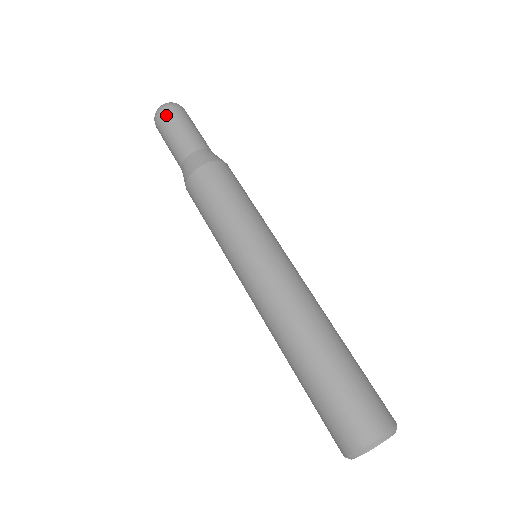
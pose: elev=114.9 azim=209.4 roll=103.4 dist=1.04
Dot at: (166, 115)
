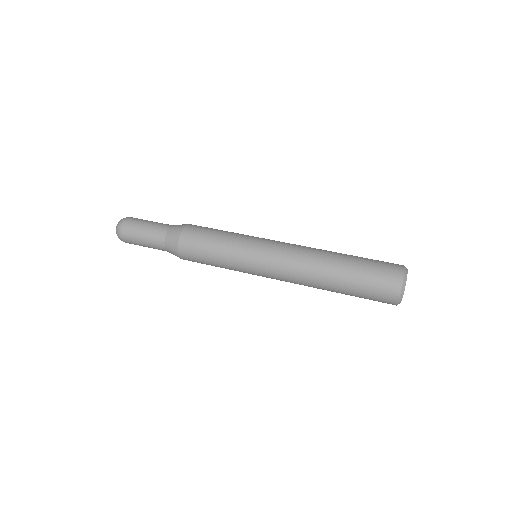
Dot at: (136, 218)
